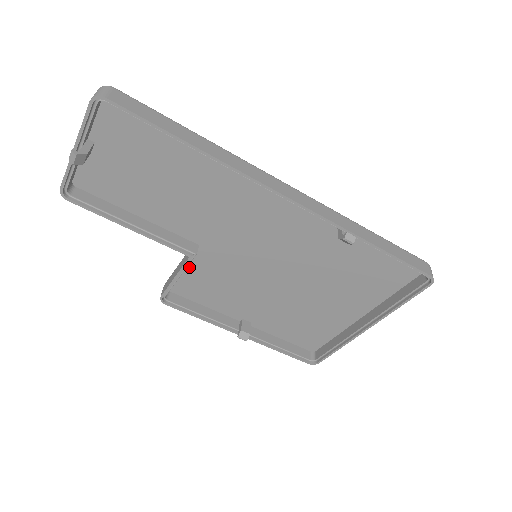
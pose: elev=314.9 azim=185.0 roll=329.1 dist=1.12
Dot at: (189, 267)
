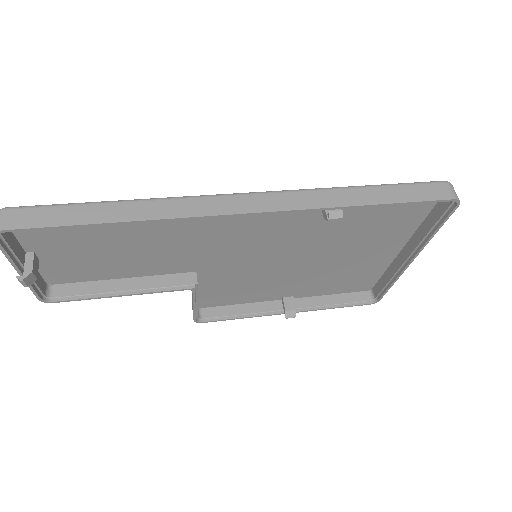
Dot at: (202, 288)
